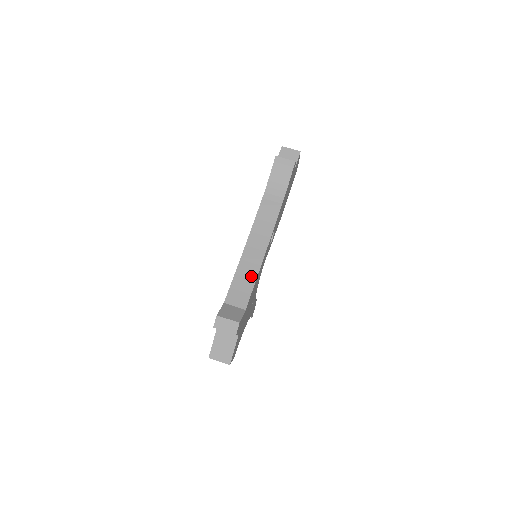
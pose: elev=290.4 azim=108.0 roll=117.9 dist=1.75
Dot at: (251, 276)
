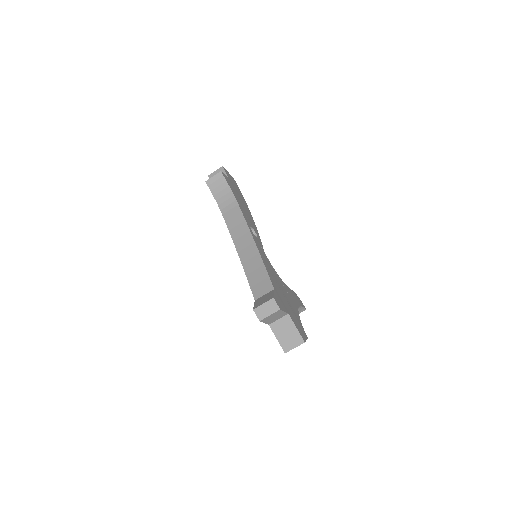
Dot at: (258, 266)
